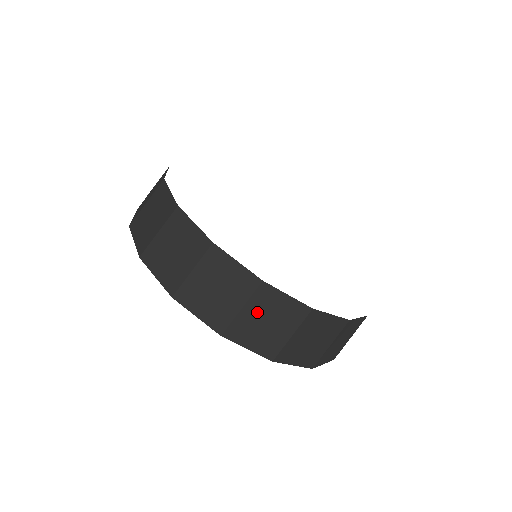
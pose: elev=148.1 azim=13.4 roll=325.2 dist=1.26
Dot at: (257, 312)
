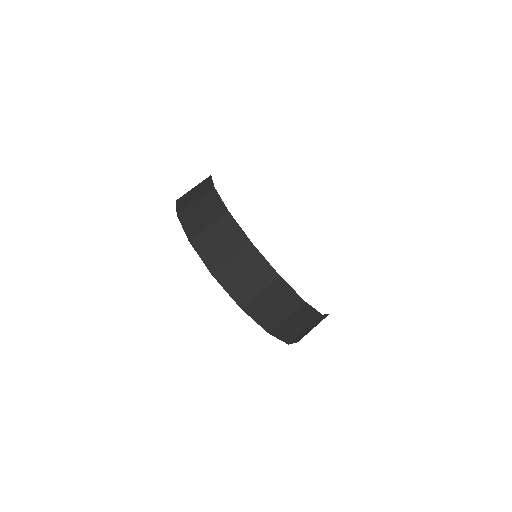
Dot at: (242, 266)
